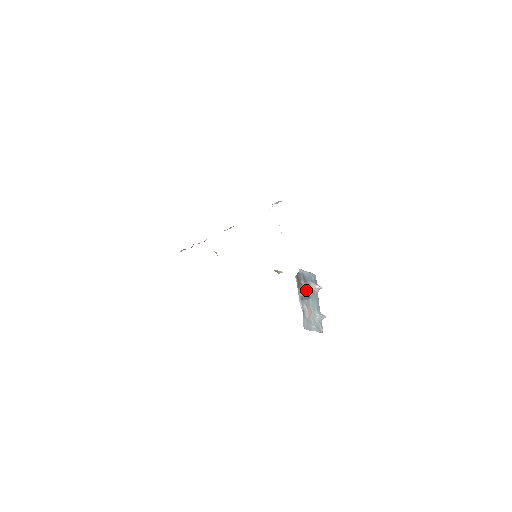
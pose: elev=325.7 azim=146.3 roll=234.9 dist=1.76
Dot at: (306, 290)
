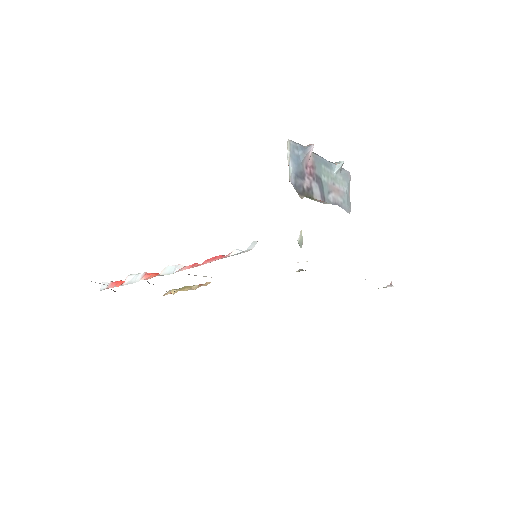
Dot at: (313, 181)
